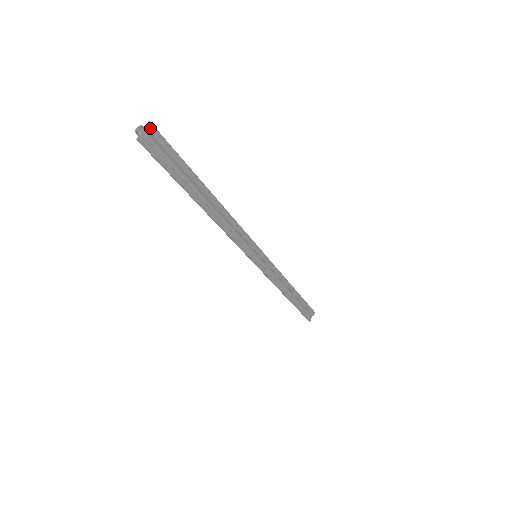
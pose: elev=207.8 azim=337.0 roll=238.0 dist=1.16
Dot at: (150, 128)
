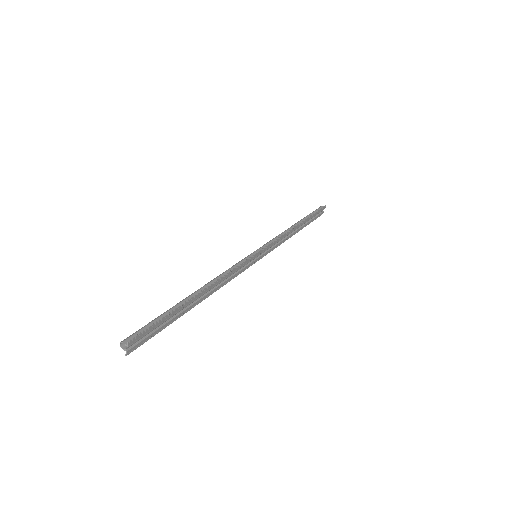
Dot at: (131, 342)
